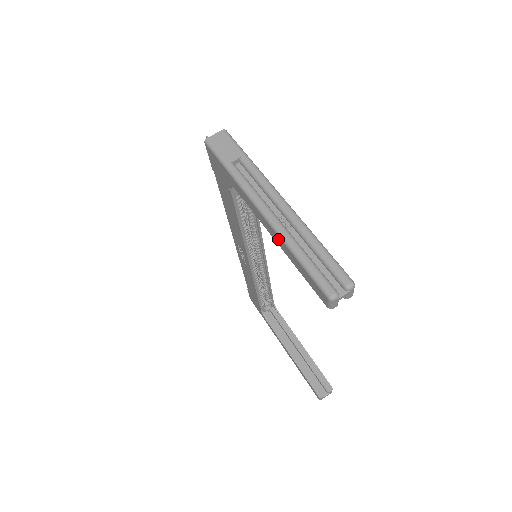
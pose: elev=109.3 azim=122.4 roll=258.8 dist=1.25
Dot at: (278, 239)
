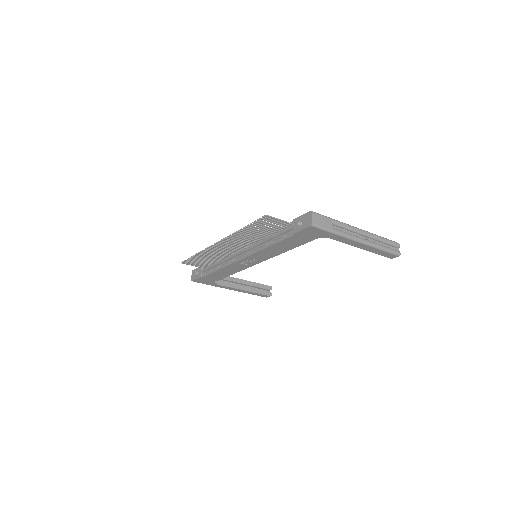
Dot at: (368, 248)
